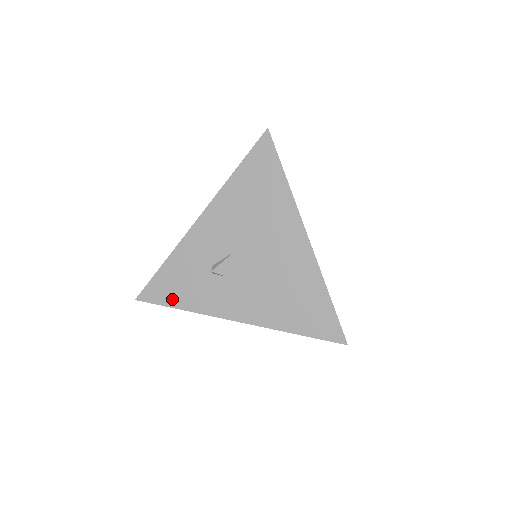
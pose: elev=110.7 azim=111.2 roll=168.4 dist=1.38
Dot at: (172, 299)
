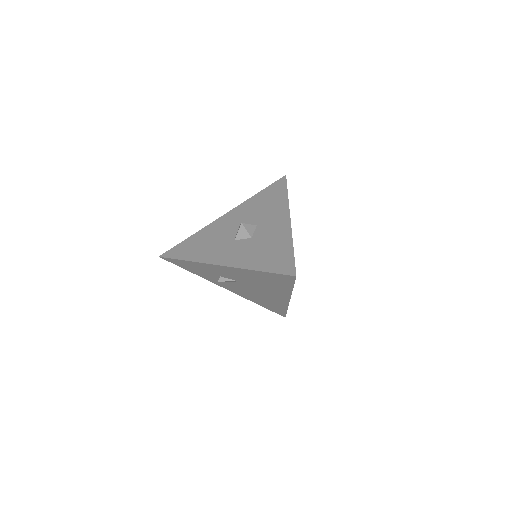
Dot at: (186, 268)
